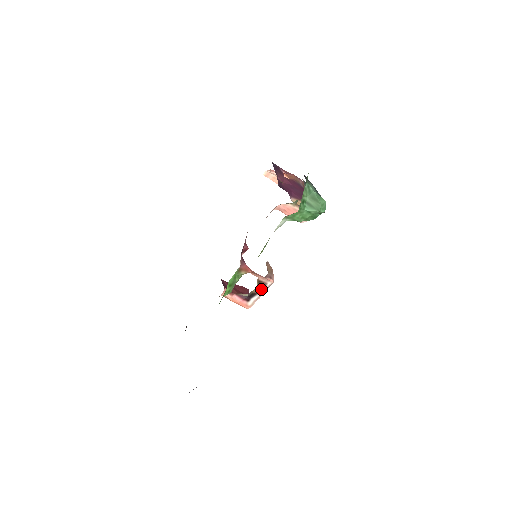
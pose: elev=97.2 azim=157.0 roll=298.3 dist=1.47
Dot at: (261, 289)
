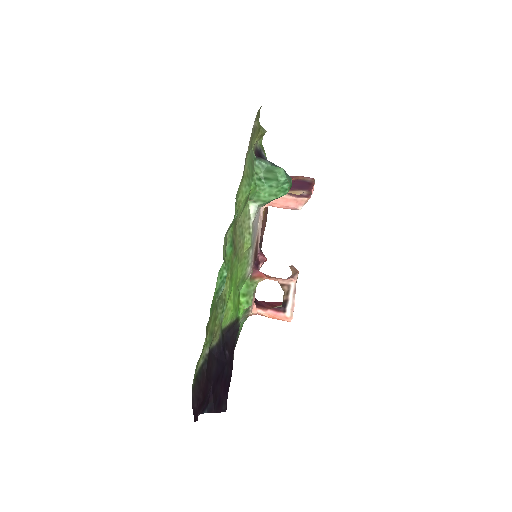
Dot at: (288, 293)
